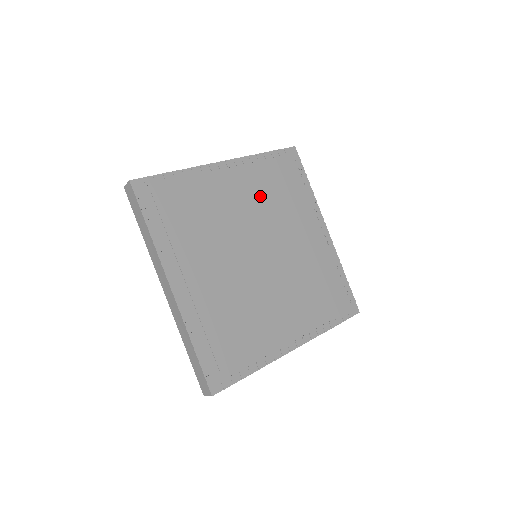
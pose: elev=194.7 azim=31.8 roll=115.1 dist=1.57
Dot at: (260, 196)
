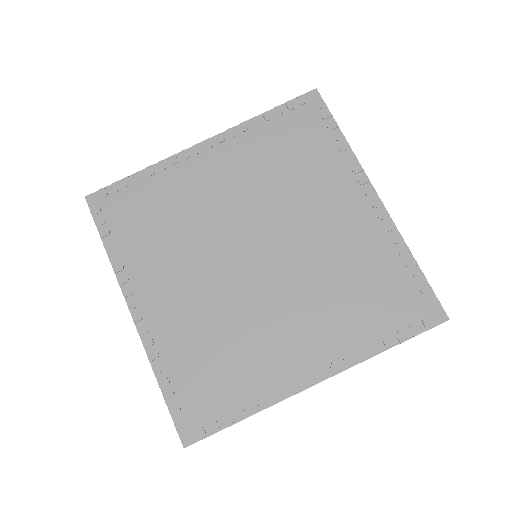
Dot at: (257, 174)
